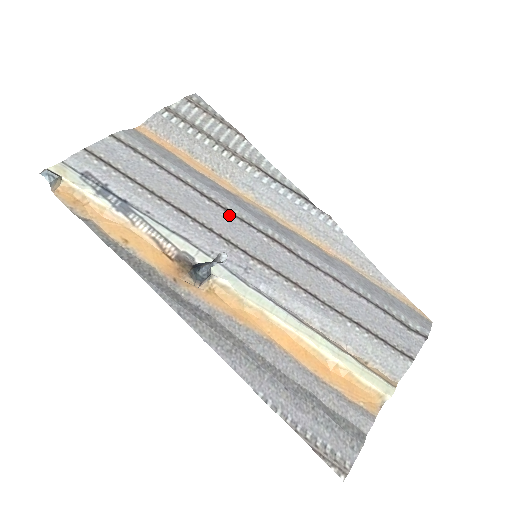
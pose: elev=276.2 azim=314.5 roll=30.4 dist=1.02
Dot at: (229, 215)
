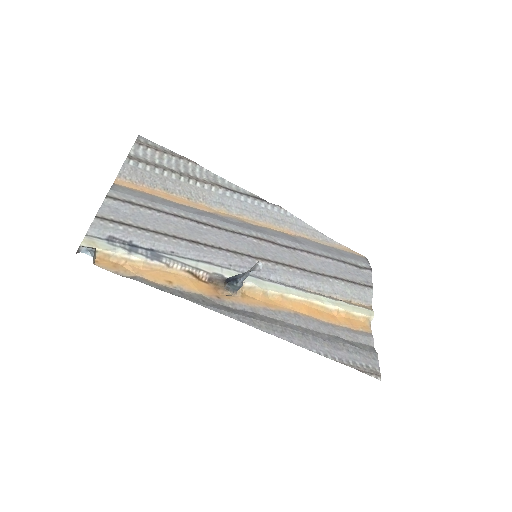
Dot at: (224, 232)
